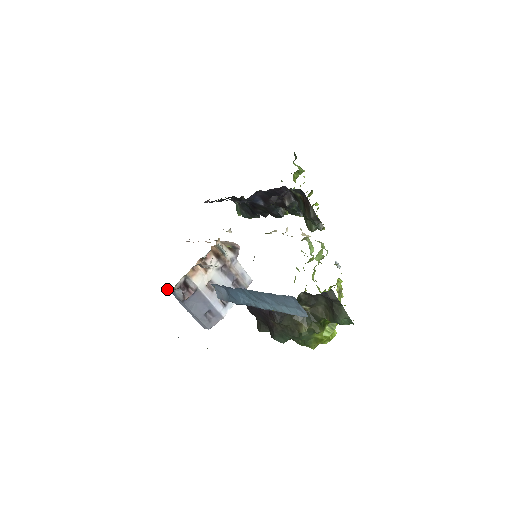
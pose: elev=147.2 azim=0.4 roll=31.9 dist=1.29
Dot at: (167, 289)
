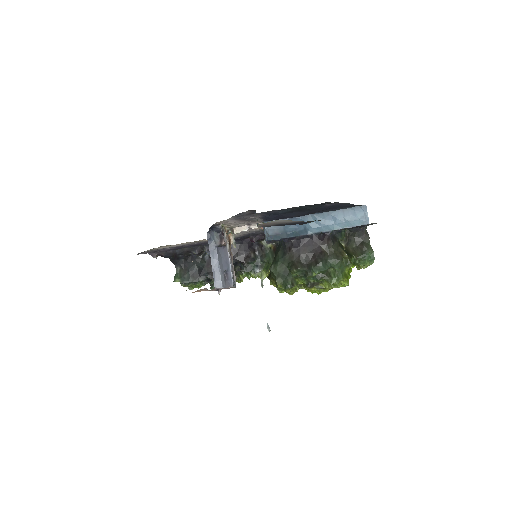
Dot at: (210, 228)
